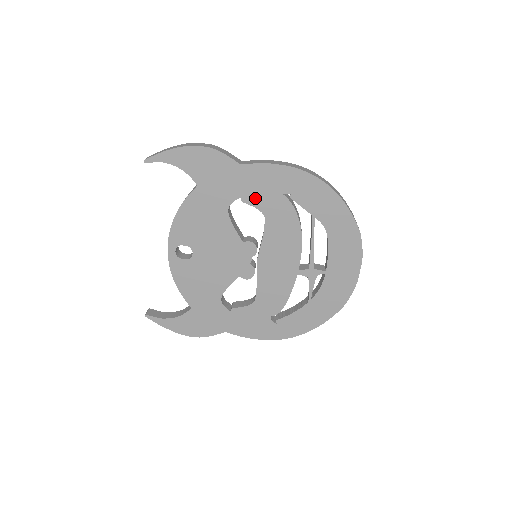
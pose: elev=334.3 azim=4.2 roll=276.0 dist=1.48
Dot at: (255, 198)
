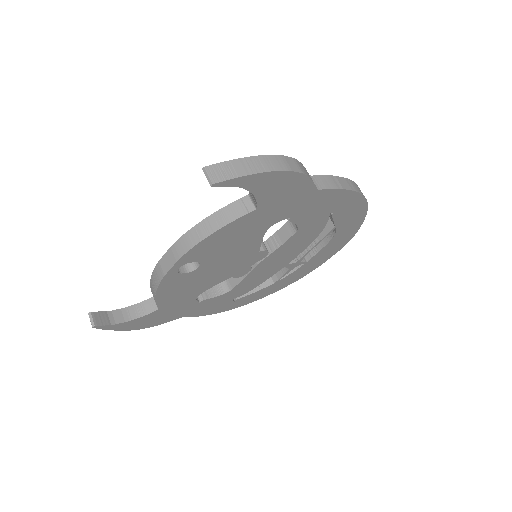
Dot at: (303, 217)
